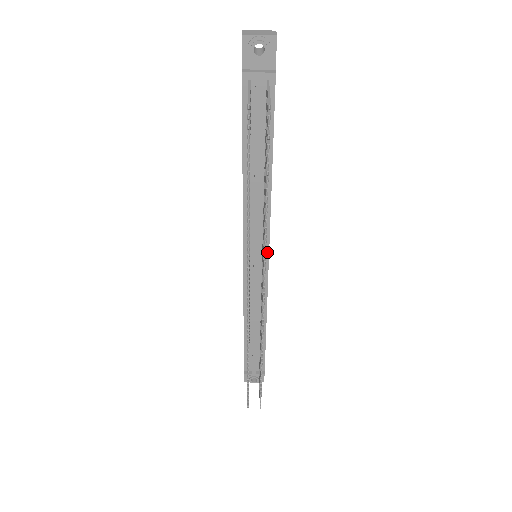
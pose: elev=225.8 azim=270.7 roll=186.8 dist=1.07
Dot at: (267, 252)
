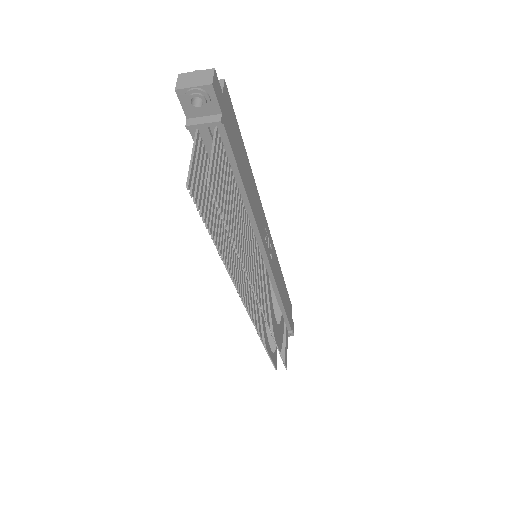
Dot at: (264, 255)
